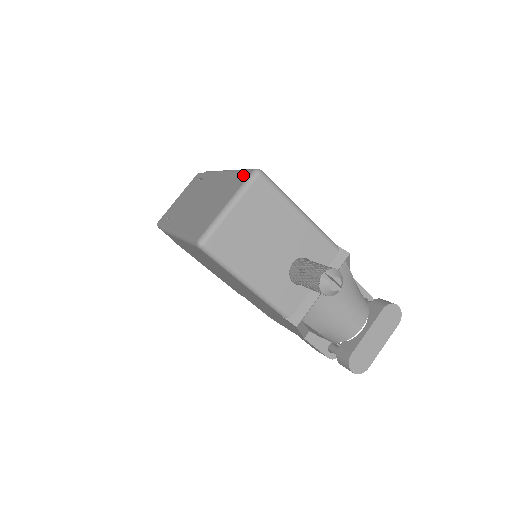
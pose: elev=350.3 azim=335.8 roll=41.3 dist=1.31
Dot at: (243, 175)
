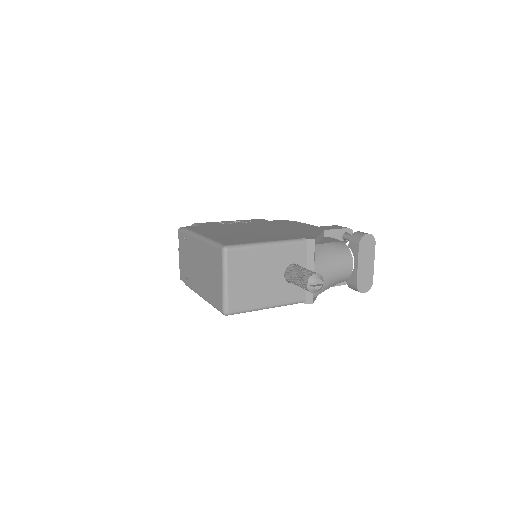
Dot at: (217, 253)
